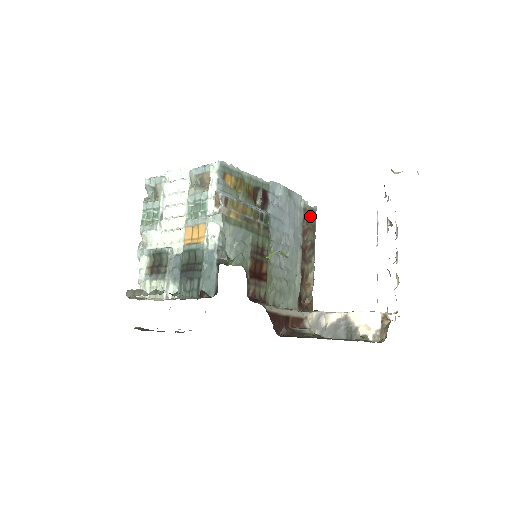
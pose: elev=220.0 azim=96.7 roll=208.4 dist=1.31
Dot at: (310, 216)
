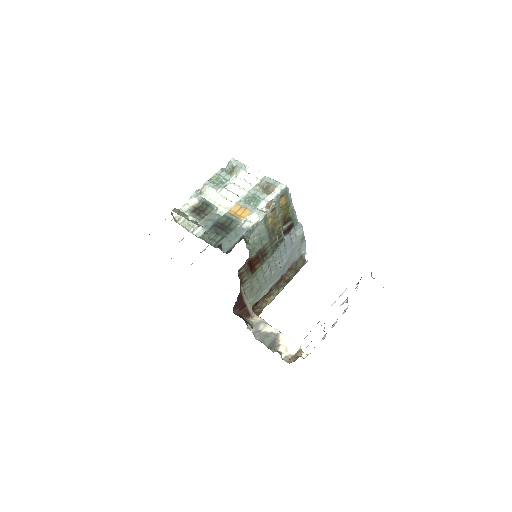
Dot at: (301, 263)
